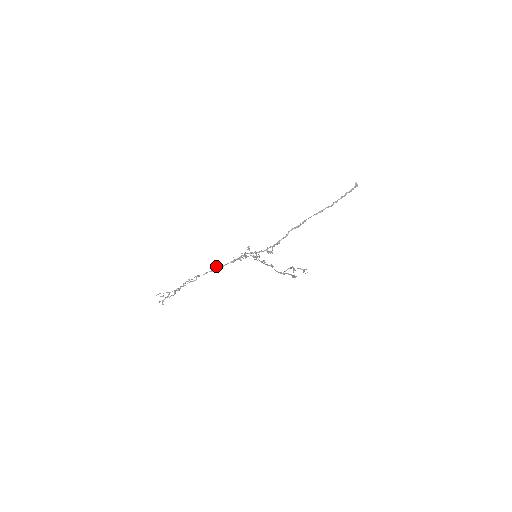
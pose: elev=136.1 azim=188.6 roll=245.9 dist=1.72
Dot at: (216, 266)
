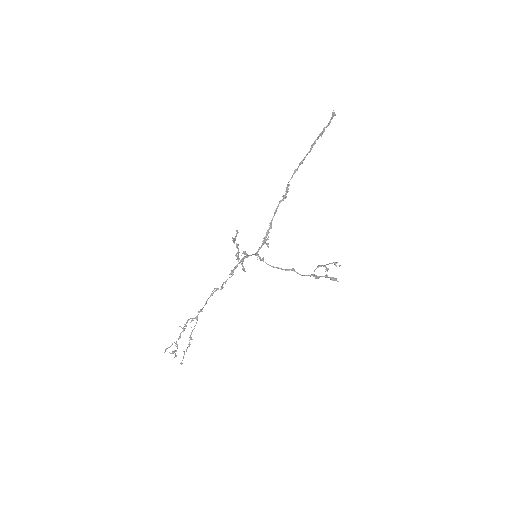
Dot at: (214, 288)
